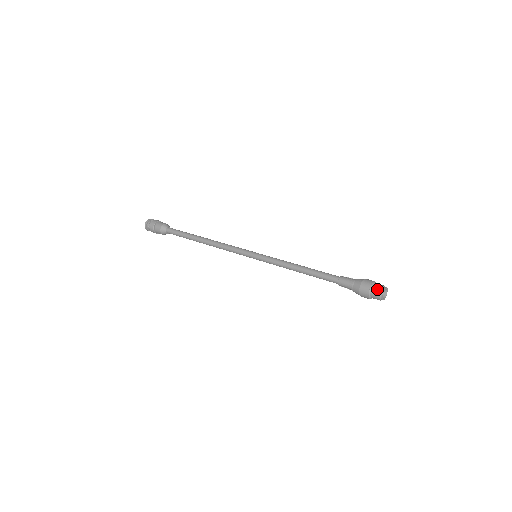
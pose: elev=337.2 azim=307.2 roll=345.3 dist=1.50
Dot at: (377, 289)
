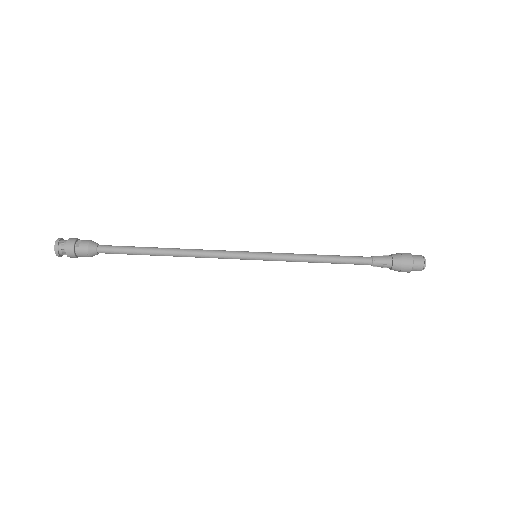
Dot at: (419, 266)
